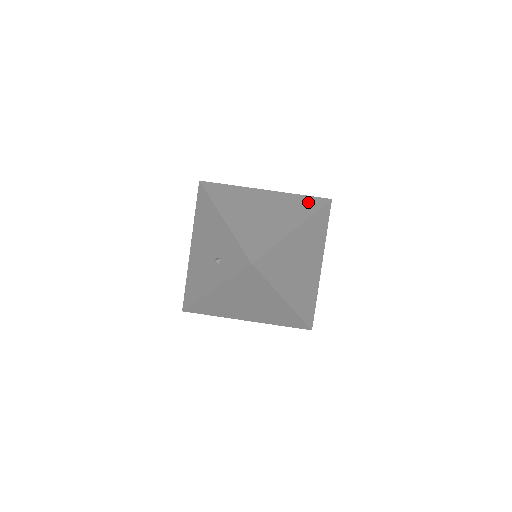
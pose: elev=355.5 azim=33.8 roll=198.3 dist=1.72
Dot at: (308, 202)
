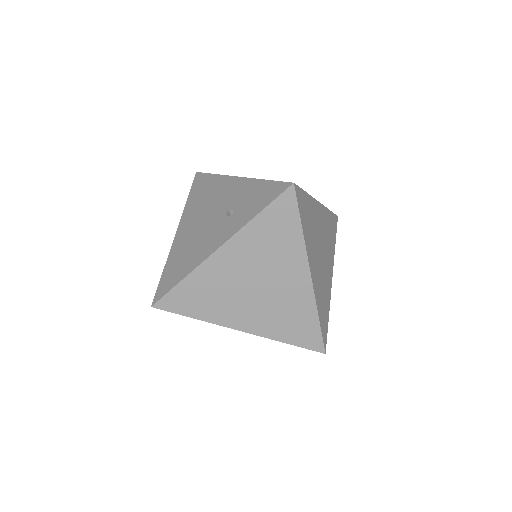
Dot at: occluded
